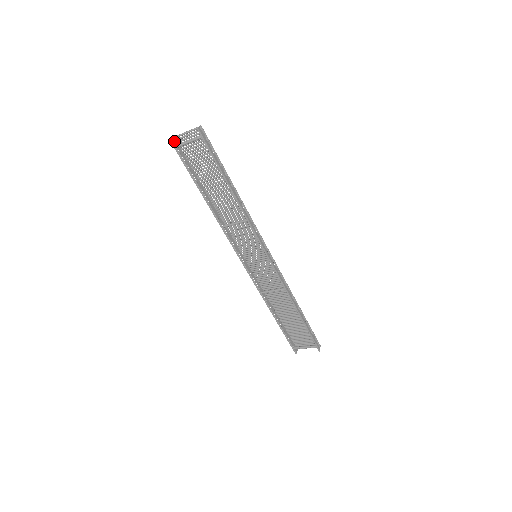
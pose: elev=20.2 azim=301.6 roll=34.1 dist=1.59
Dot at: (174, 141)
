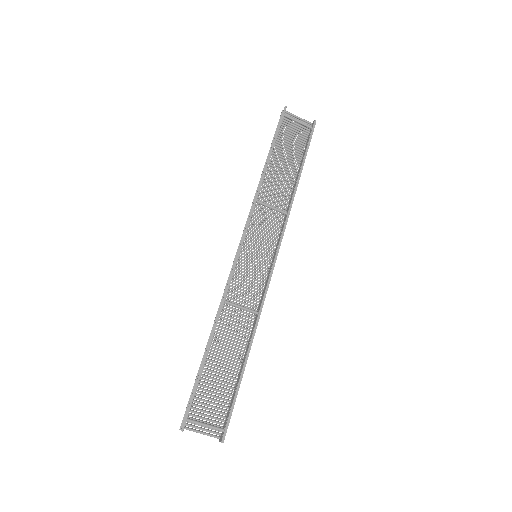
Dot at: (285, 111)
